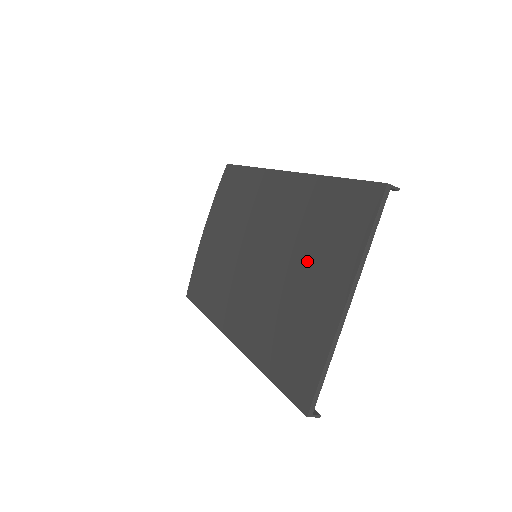
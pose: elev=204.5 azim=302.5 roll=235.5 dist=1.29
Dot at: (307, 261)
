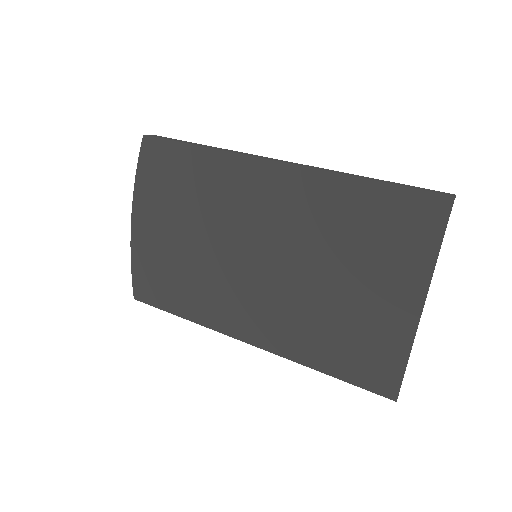
Dot at: (353, 267)
